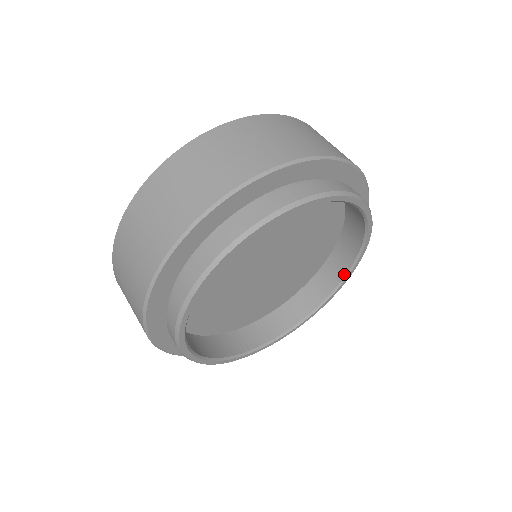
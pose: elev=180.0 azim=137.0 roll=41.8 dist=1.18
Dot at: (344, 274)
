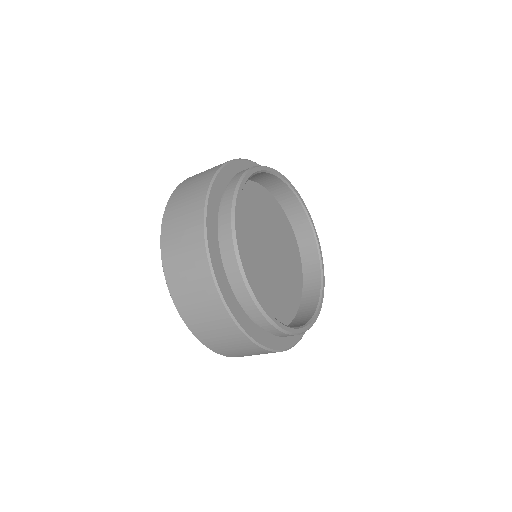
Dot at: (317, 255)
